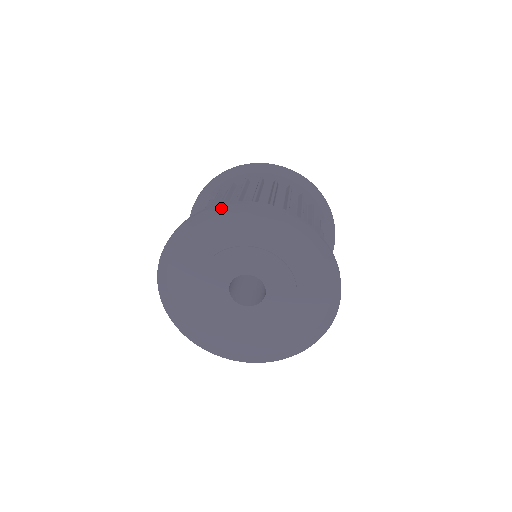
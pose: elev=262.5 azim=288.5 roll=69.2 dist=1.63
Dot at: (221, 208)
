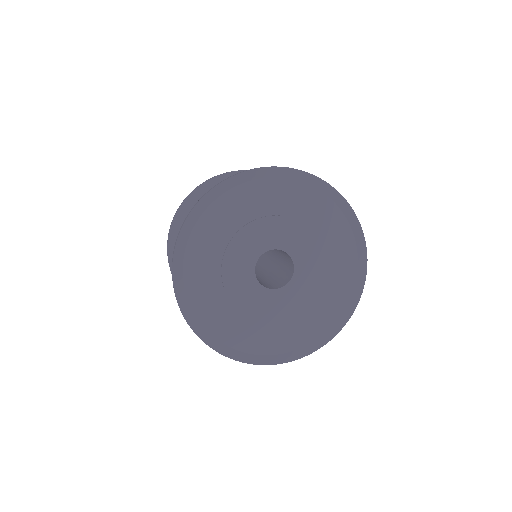
Dot at: (273, 169)
